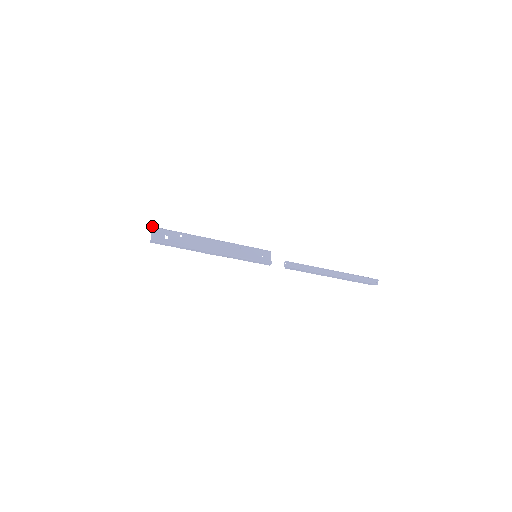
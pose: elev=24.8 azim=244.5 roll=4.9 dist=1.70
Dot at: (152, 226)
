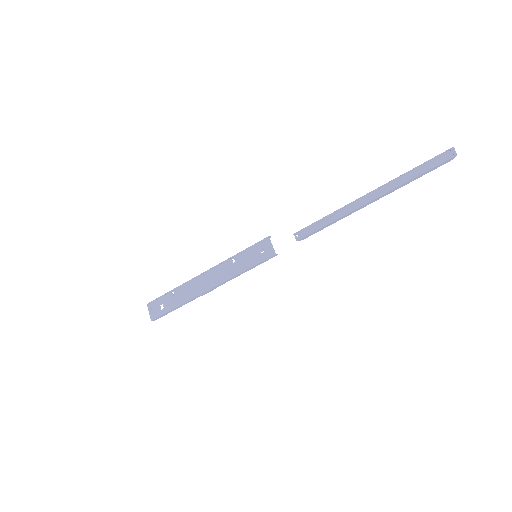
Dot at: (148, 303)
